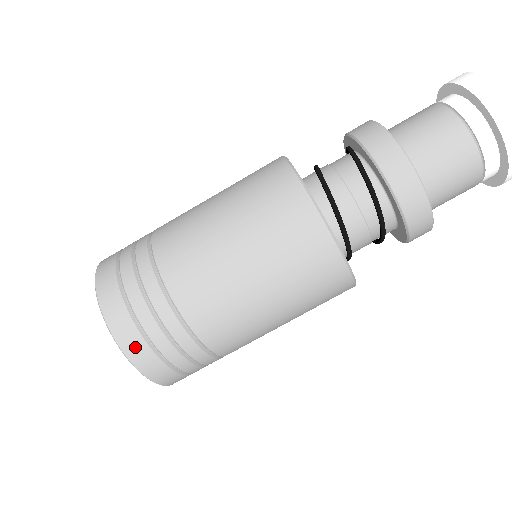
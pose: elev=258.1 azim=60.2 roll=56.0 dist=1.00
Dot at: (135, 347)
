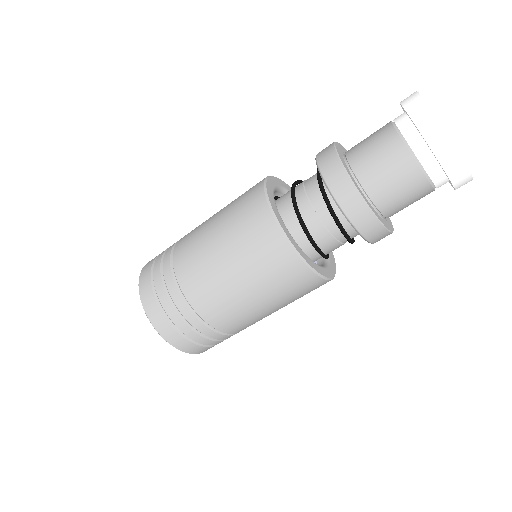
Dot at: (172, 336)
